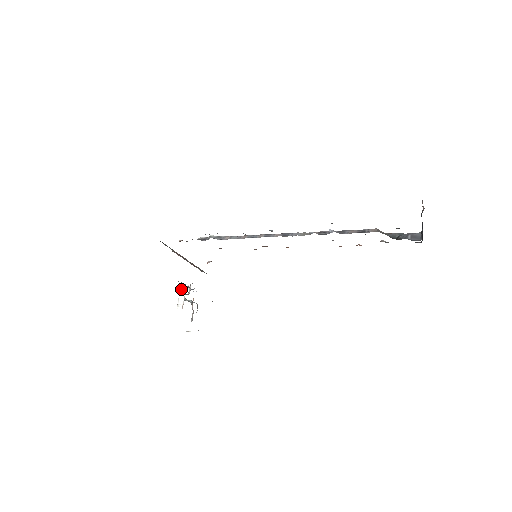
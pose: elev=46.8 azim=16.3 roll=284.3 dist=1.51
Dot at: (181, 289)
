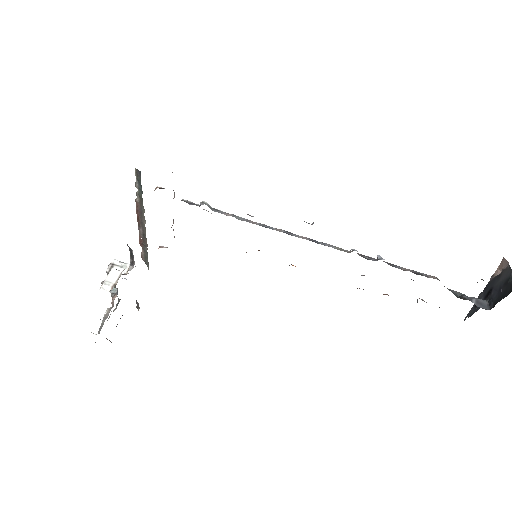
Dot at: (114, 263)
